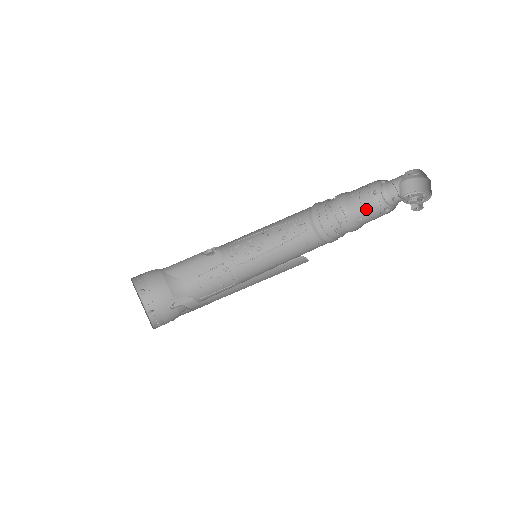
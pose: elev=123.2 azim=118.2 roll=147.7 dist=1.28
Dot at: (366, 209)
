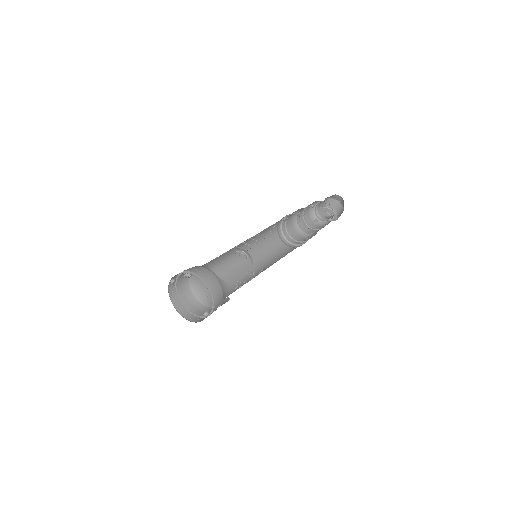
Dot at: (304, 217)
